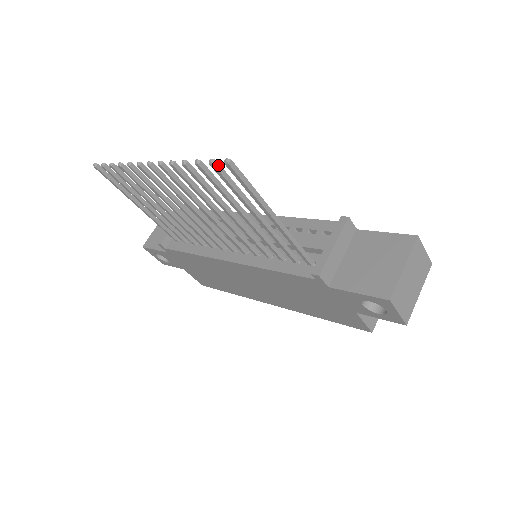
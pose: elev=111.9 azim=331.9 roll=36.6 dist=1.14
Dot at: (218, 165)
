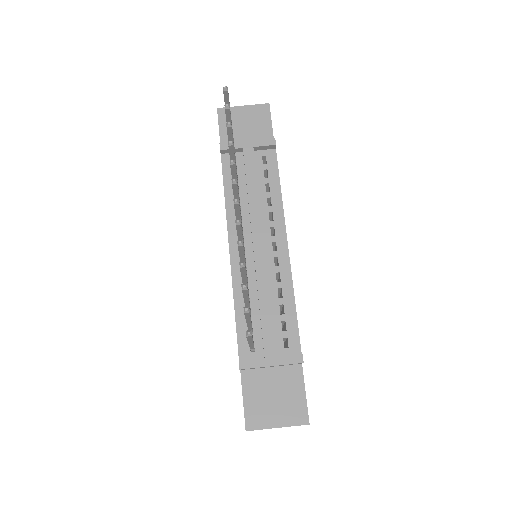
Dot at: (248, 313)
